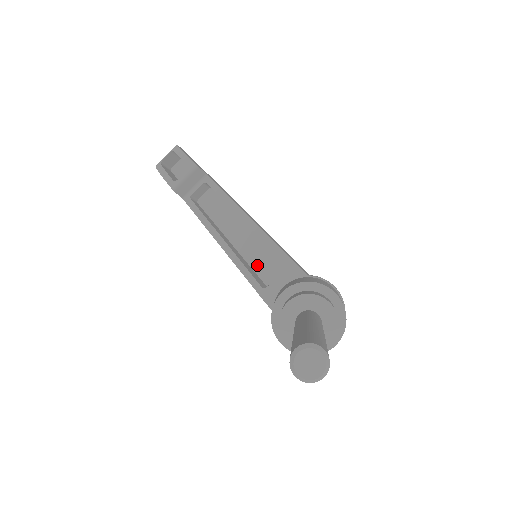
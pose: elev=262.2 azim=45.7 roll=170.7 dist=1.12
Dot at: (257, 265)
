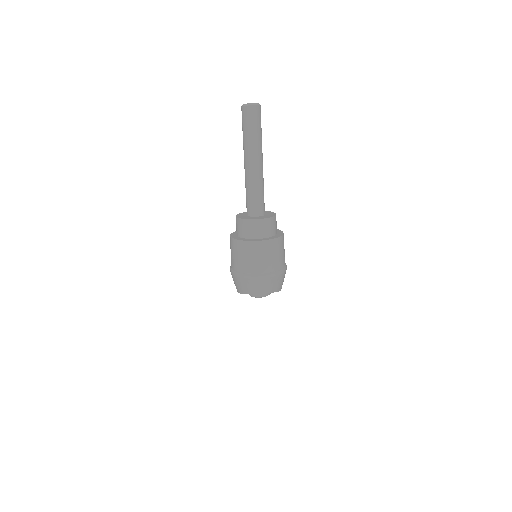
Dot at: occluded
